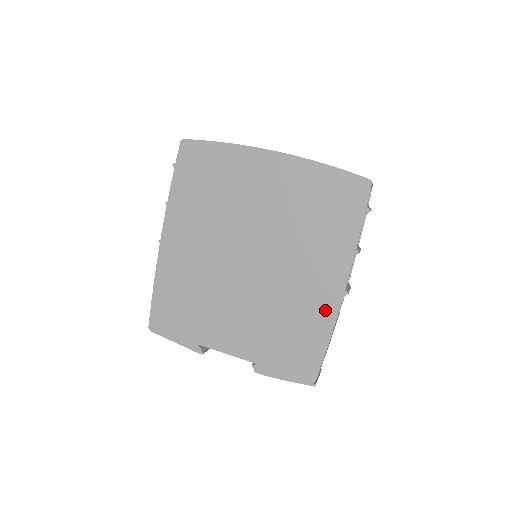
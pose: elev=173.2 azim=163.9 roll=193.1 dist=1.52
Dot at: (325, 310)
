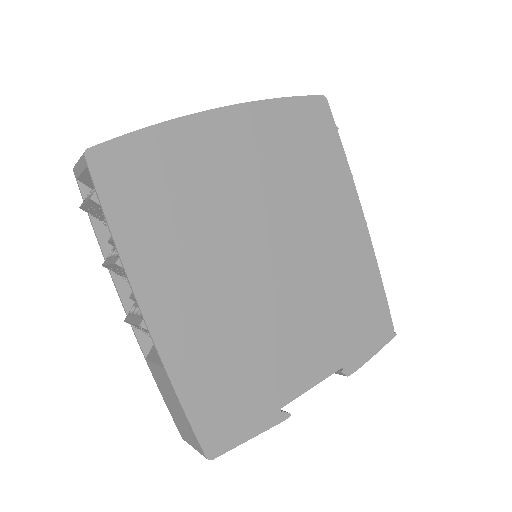
Dot at: (363, 253)
